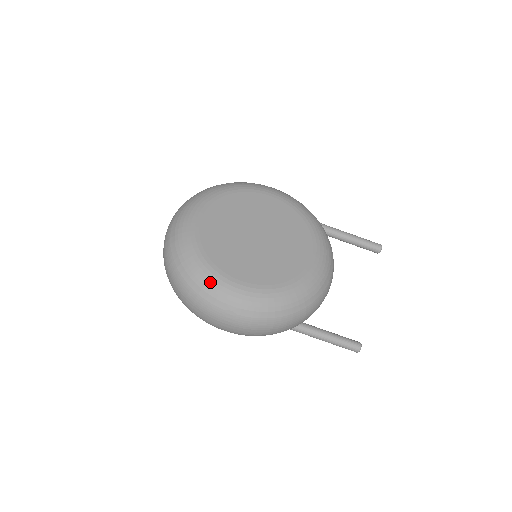
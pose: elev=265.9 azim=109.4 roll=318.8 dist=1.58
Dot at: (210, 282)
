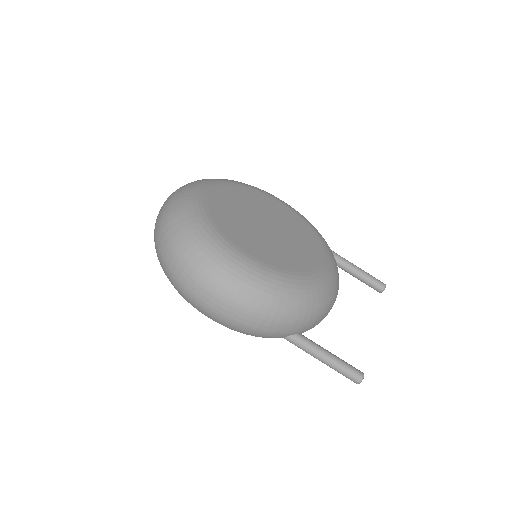
Dot at: (213, 245)
